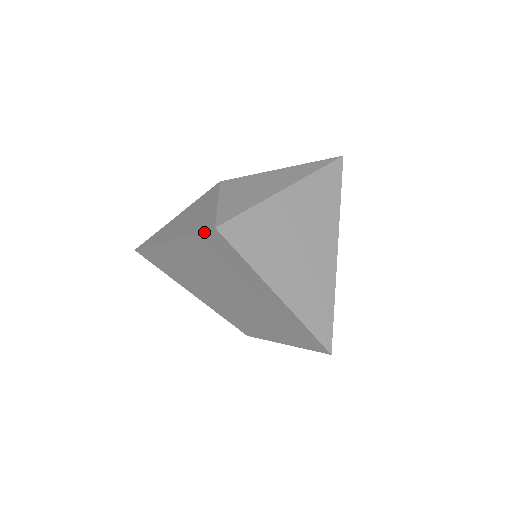
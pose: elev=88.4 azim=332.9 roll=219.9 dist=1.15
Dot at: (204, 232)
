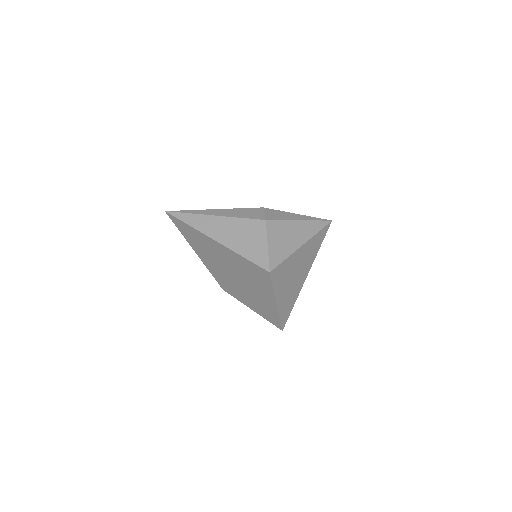
Dot at: (257, 266)
